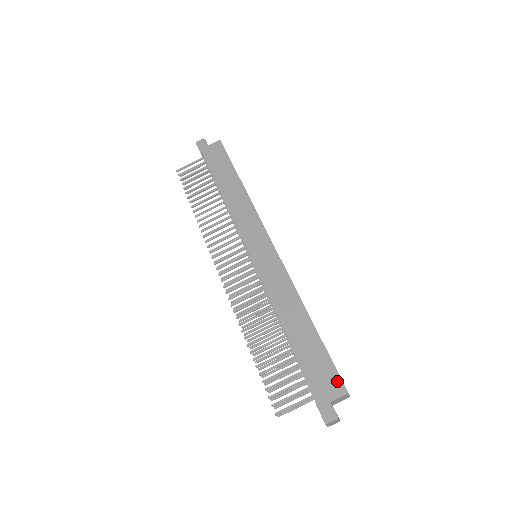
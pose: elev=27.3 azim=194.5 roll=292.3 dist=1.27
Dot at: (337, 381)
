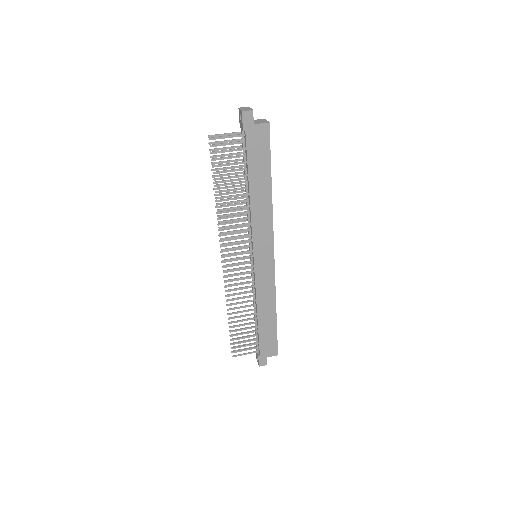
Dot at: (275, 349)
